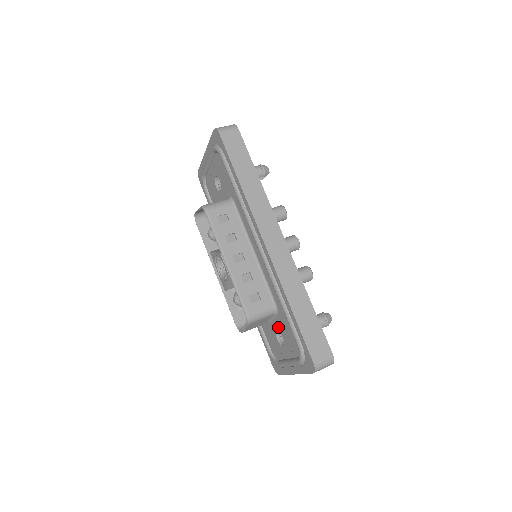
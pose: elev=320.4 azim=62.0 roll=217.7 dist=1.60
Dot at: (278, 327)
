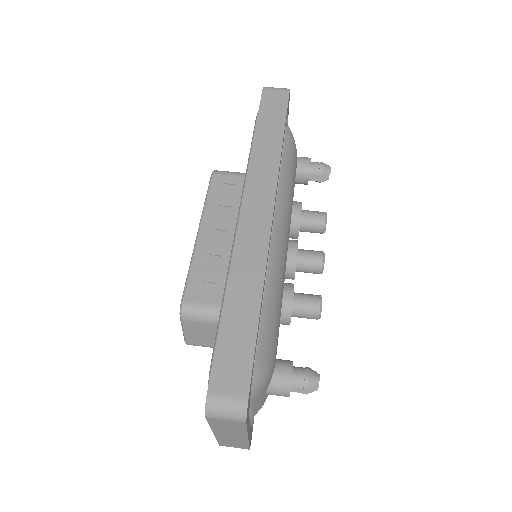
Dot at: occluded
